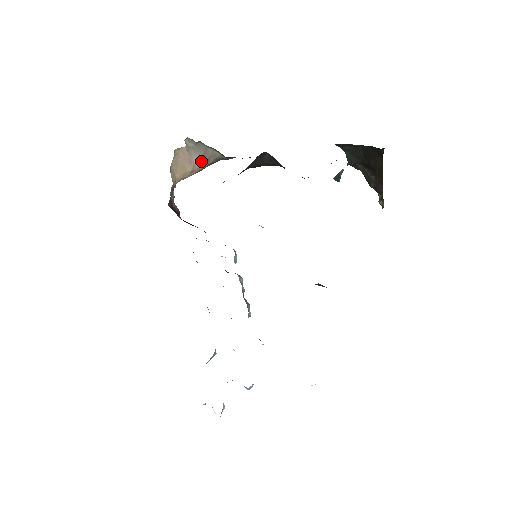
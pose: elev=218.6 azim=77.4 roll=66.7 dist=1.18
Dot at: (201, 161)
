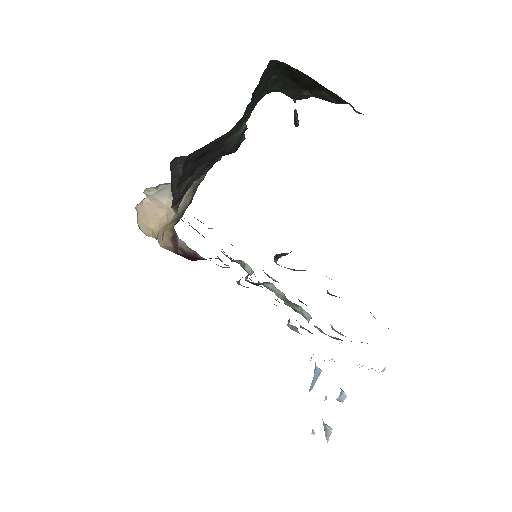
Dot at: occluded
